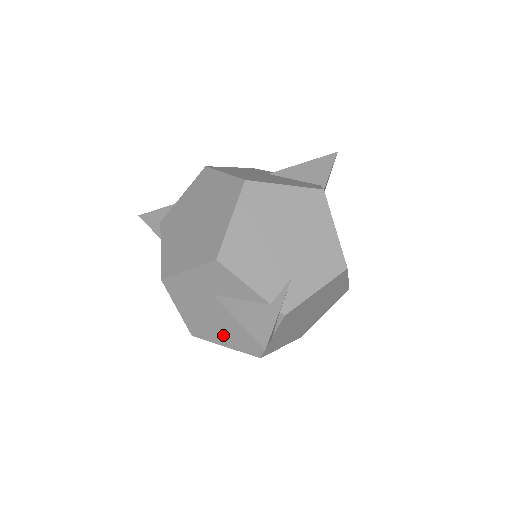
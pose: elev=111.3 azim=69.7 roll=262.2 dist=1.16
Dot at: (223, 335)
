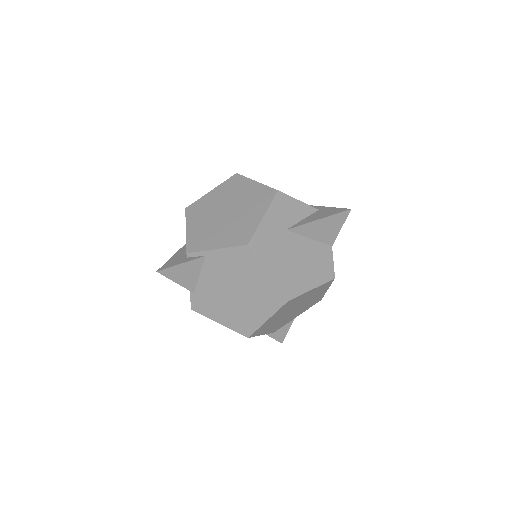
Dot at: (306, 275)
